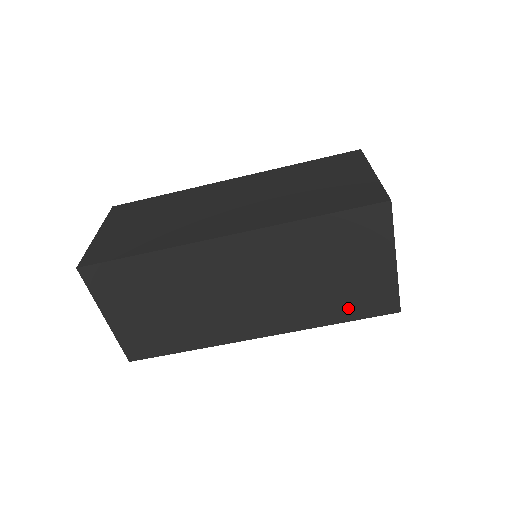
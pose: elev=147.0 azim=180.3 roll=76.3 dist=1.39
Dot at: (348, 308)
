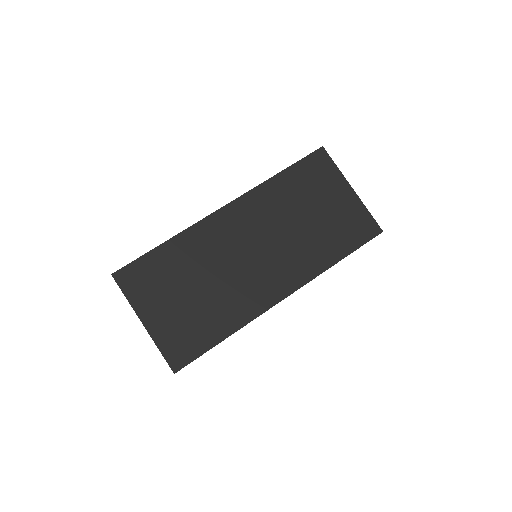
Dot at: (342, 242)
